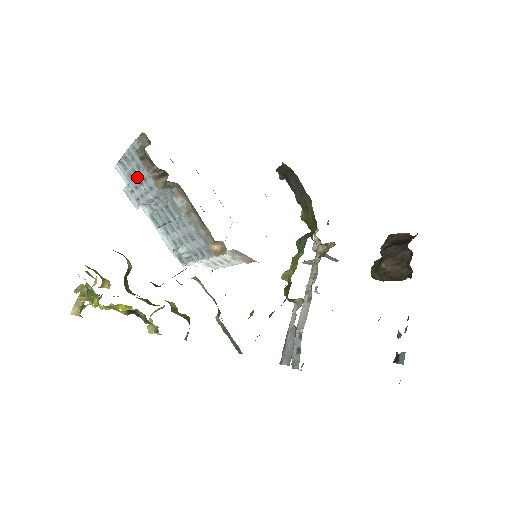
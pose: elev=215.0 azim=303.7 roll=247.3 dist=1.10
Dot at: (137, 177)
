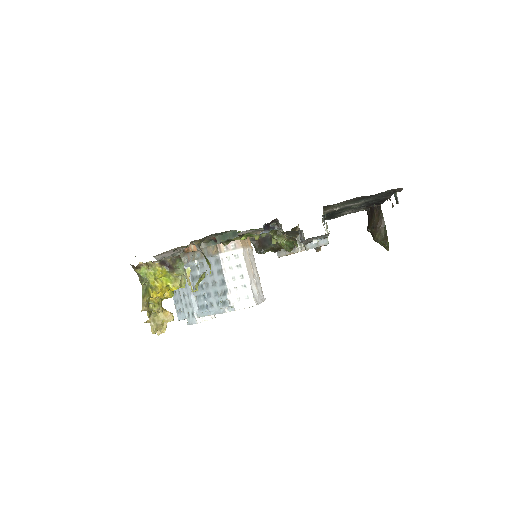
Dot at: (180, 295)
